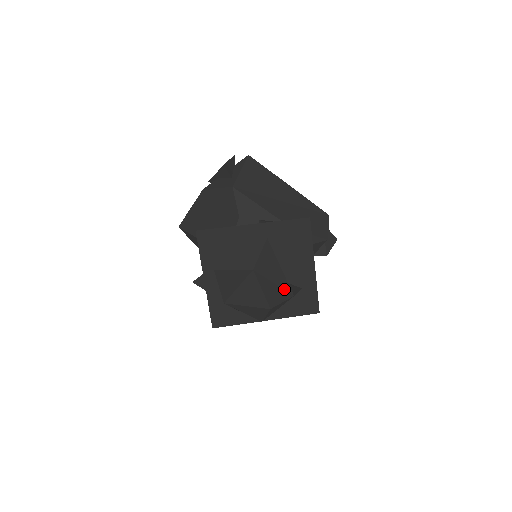
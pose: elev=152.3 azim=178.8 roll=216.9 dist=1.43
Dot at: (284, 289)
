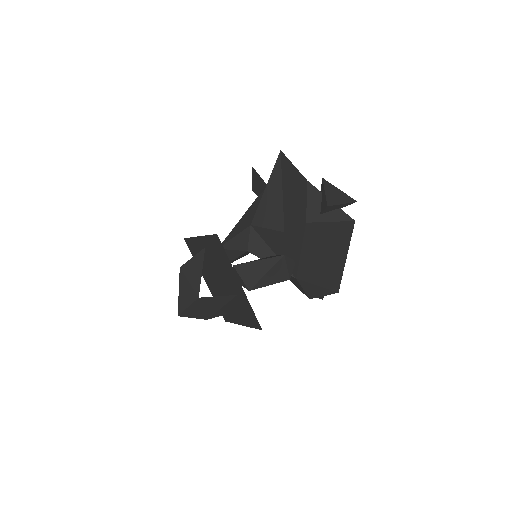
Dot at: (206, 314)
